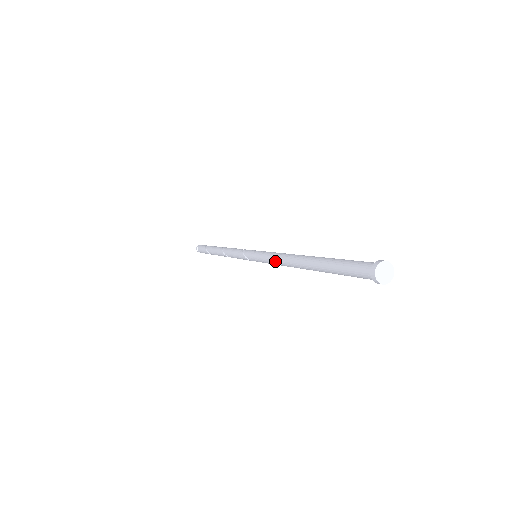
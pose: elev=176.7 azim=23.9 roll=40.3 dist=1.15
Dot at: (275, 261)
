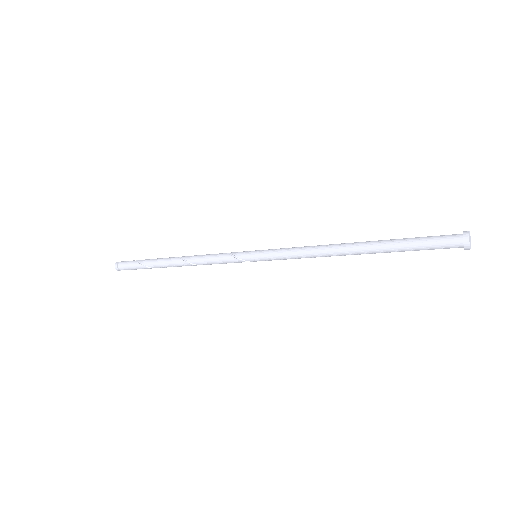
Dot at: (304, 255)
